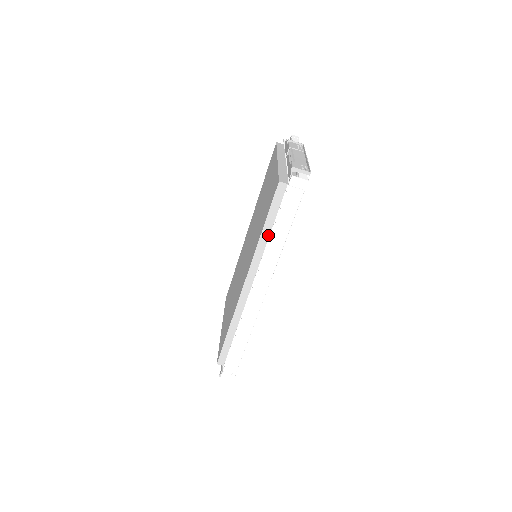
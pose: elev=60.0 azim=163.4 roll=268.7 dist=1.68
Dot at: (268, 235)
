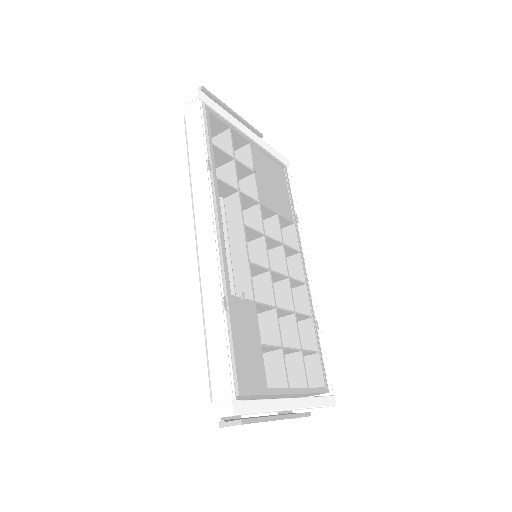
Dot at: occluded
